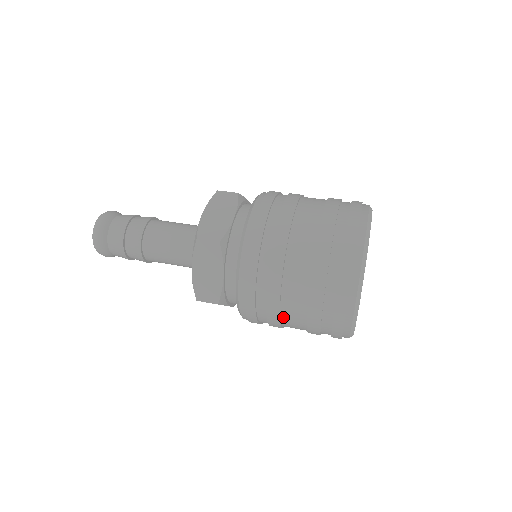
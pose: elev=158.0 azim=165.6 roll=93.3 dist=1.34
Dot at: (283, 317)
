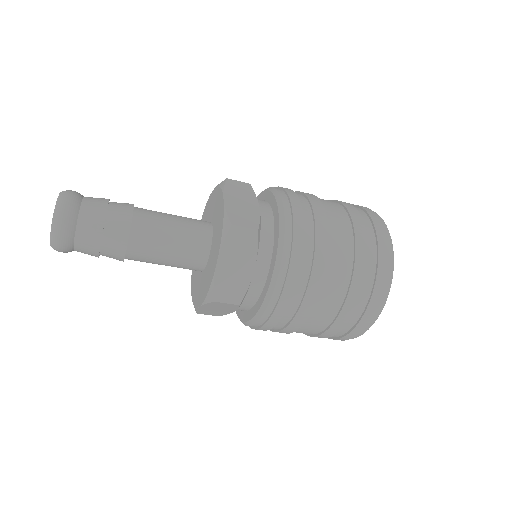
Dot at: occluded
